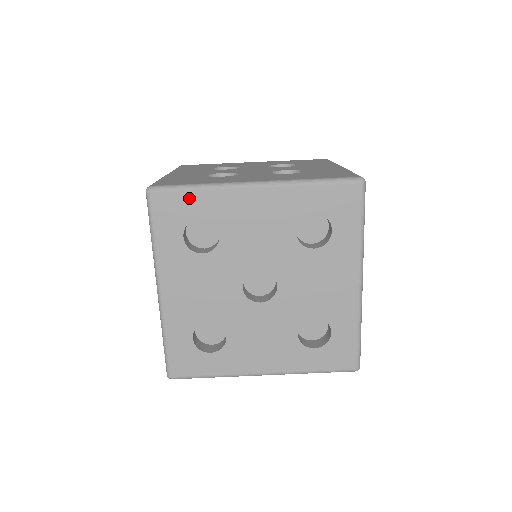
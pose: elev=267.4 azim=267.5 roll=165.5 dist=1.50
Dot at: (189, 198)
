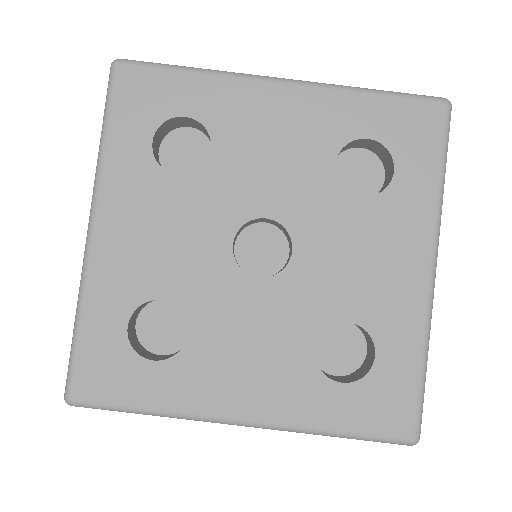
Dot at: (175, 82)
